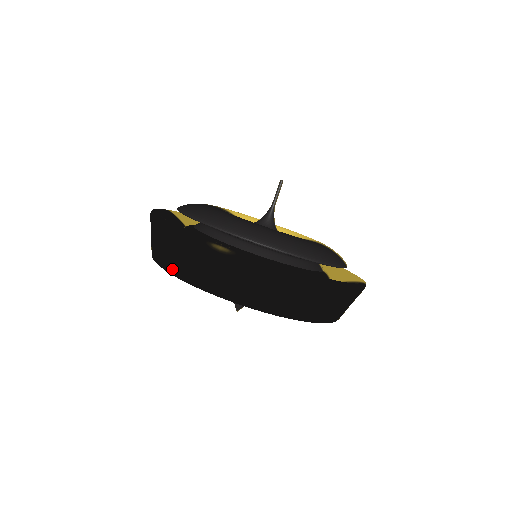
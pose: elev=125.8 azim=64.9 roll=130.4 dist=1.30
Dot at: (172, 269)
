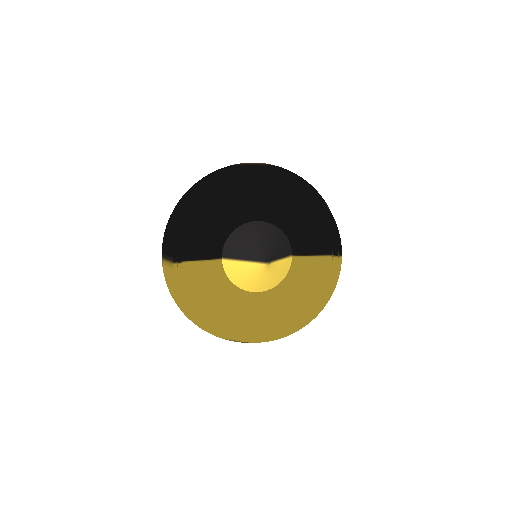
Dot at: (223, 179)
